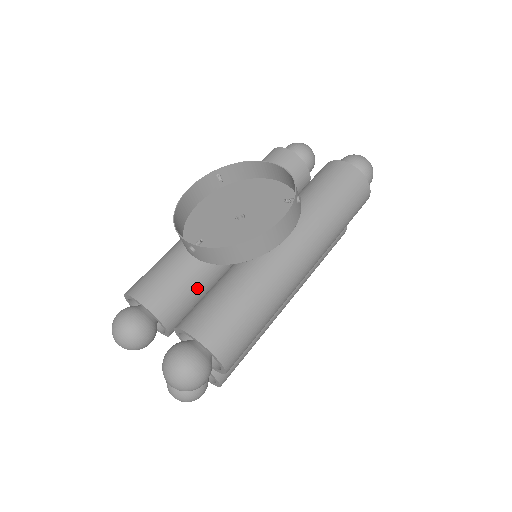
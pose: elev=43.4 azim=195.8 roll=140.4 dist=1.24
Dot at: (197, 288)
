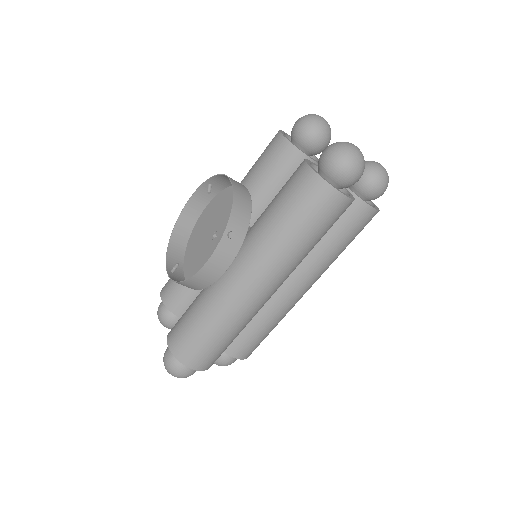
Dot at: occluded
